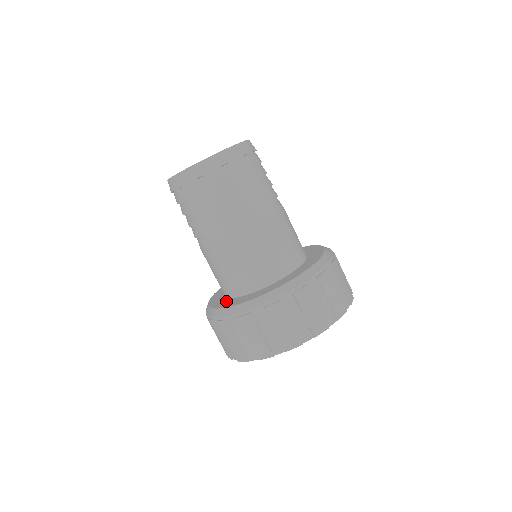
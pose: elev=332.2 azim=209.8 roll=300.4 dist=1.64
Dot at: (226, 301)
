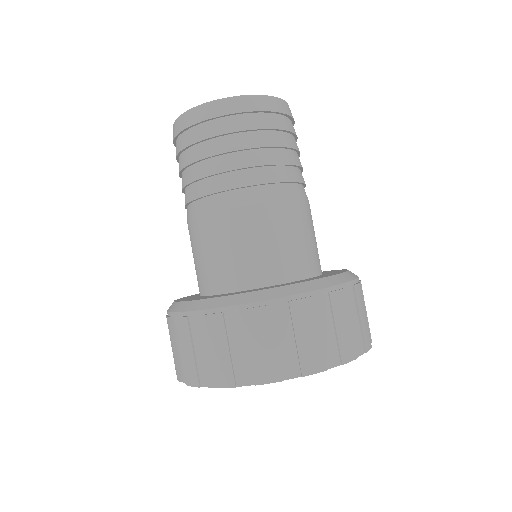
Dot at: occluded
